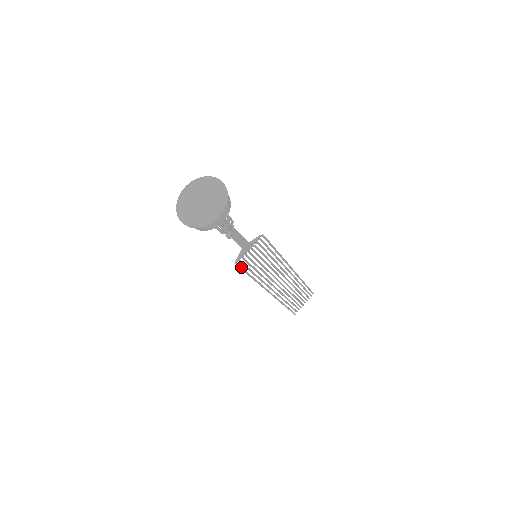
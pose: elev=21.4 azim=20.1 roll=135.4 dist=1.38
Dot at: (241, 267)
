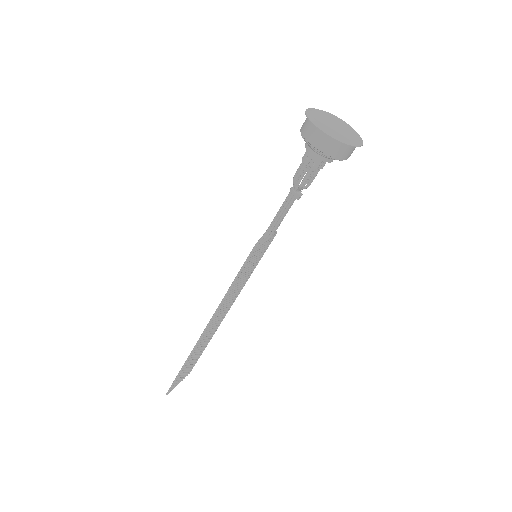
Dot at: (249, 257)
